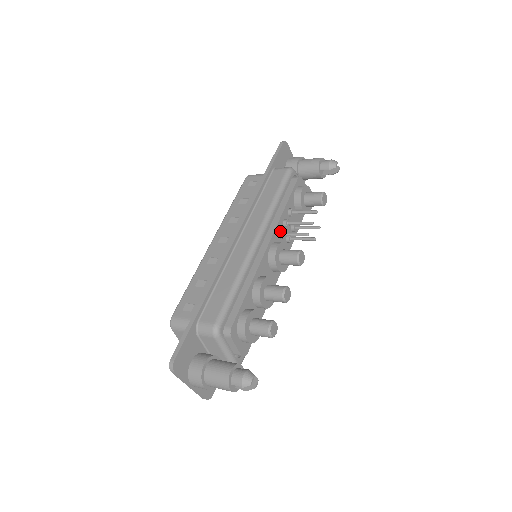
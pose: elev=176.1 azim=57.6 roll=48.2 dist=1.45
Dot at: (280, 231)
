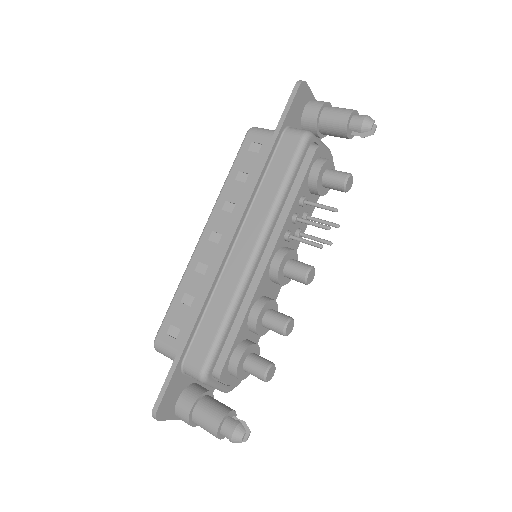
Dot at: (286, 233)
